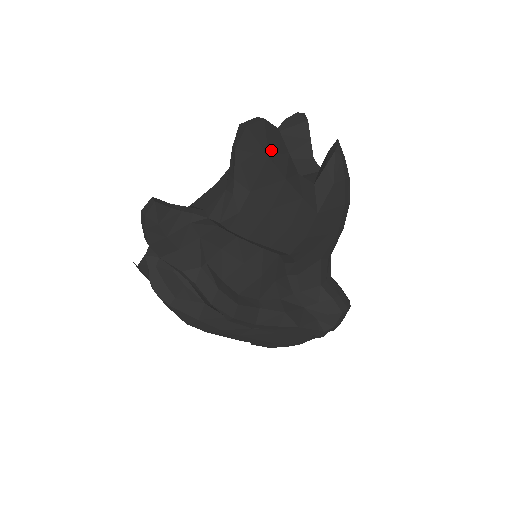
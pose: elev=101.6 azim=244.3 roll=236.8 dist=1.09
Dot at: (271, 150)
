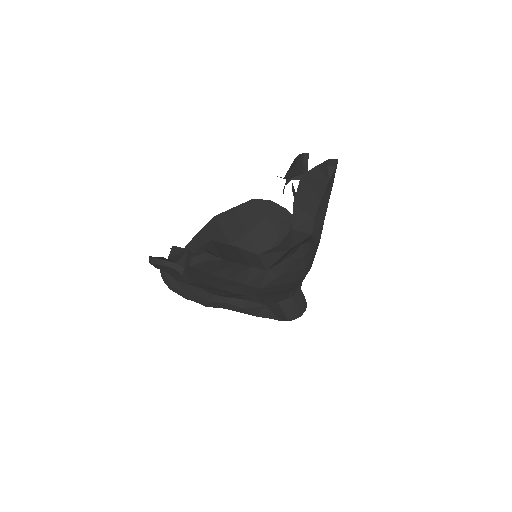
Dot at: (214, 270)
